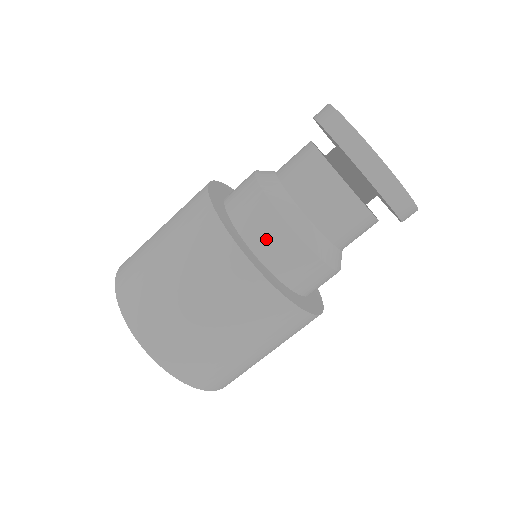
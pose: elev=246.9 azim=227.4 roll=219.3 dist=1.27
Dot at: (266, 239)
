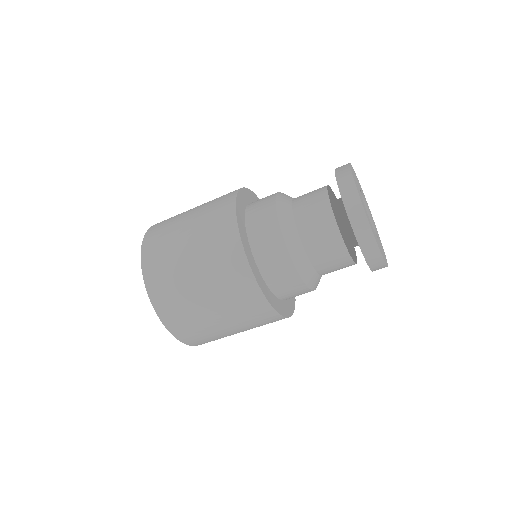
Dot at: (290, 293)
